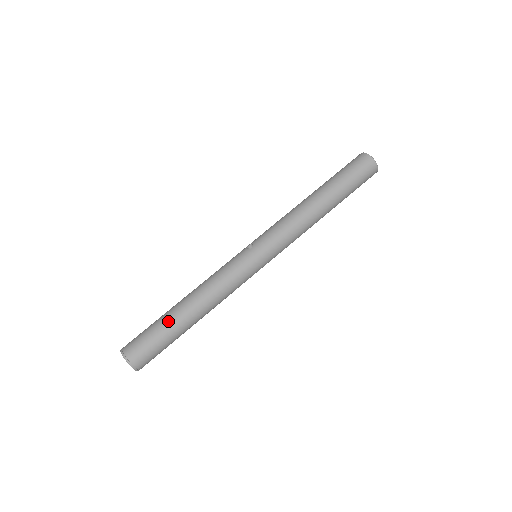
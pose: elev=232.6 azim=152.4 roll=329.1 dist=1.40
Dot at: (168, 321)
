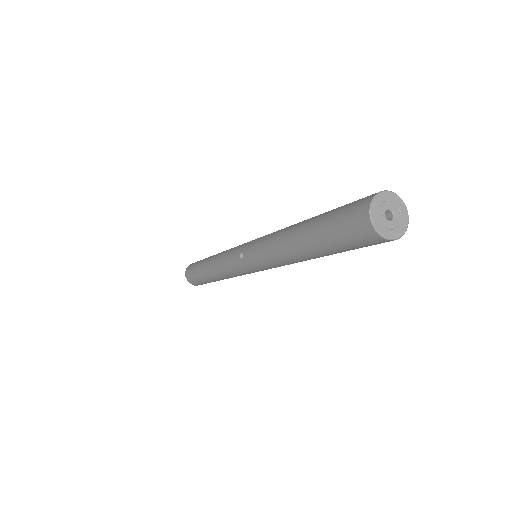
Dot at: (202, 276)
